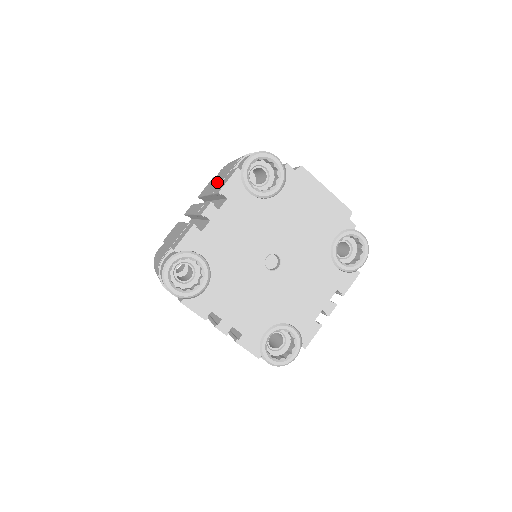
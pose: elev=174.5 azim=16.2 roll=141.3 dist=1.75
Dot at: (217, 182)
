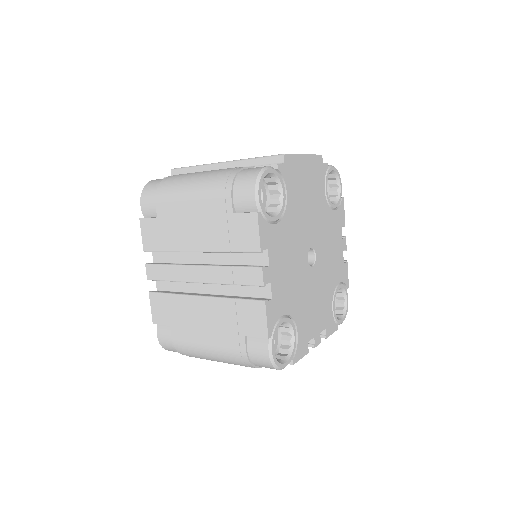
Dot at: (203, 233)
